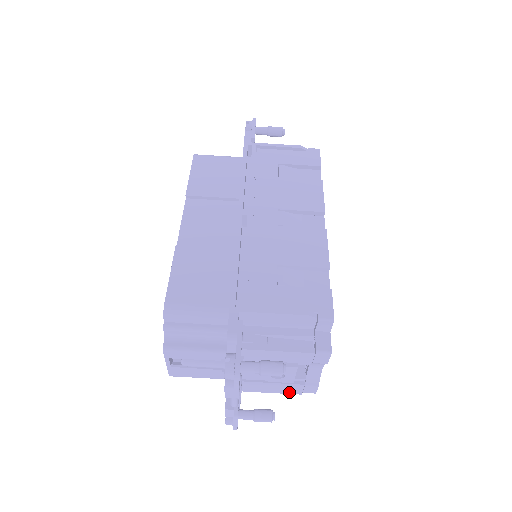
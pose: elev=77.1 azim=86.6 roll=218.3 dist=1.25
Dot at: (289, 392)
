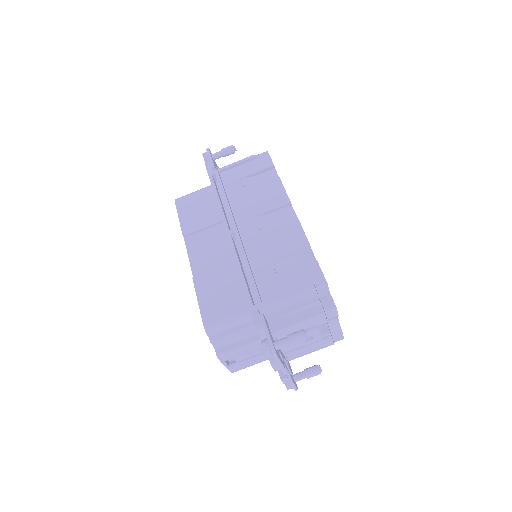
Dot at: (324, 347)
